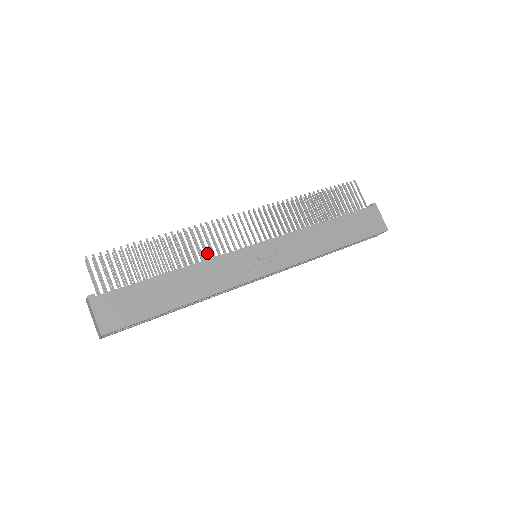
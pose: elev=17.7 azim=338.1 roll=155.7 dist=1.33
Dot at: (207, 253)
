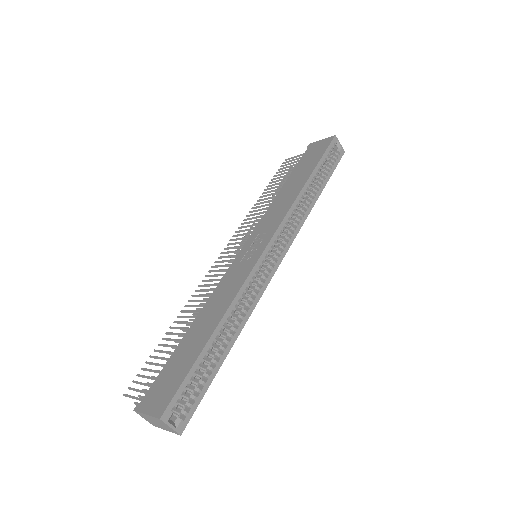
Dot at: occluded
